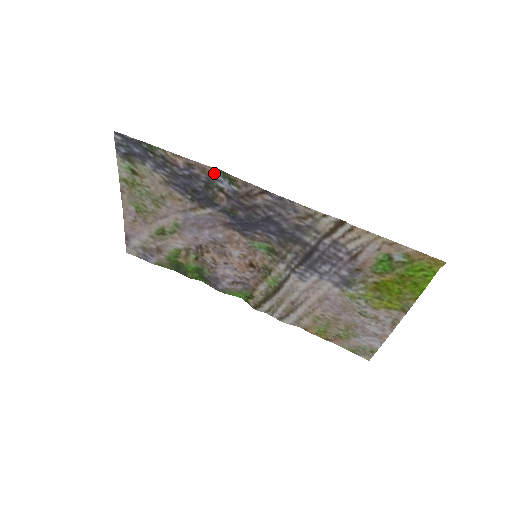
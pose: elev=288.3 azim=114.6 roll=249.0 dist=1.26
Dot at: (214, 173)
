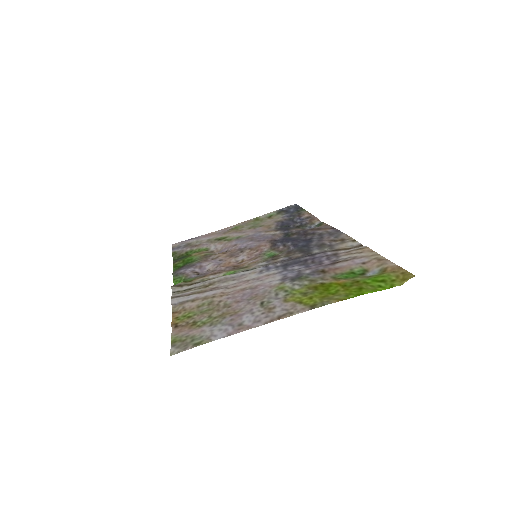
Dot at: (315, 223)
